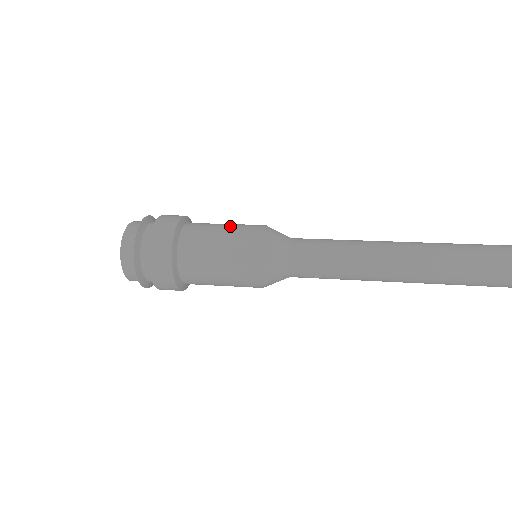
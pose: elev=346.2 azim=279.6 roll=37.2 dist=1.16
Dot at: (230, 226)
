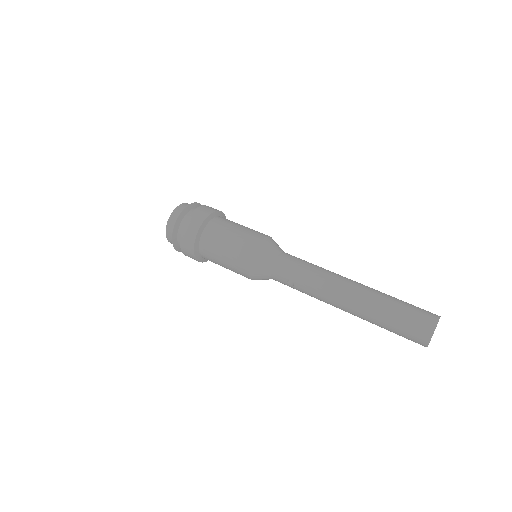
Dot at: (249, 228)
